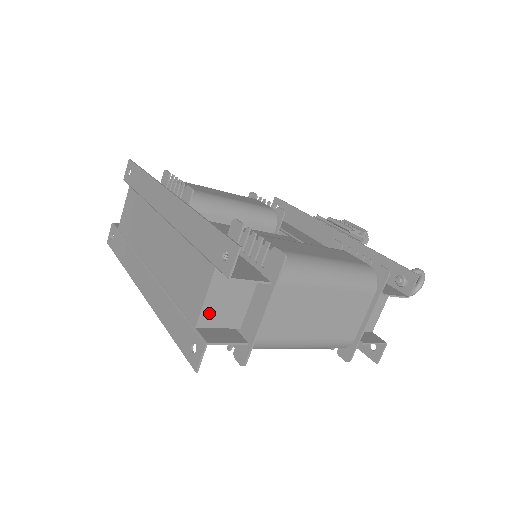
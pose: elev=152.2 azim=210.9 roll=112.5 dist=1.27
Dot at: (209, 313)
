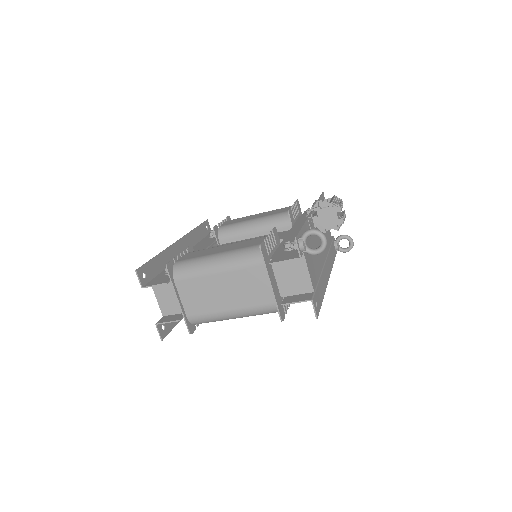
Dot at: (165, 307)
